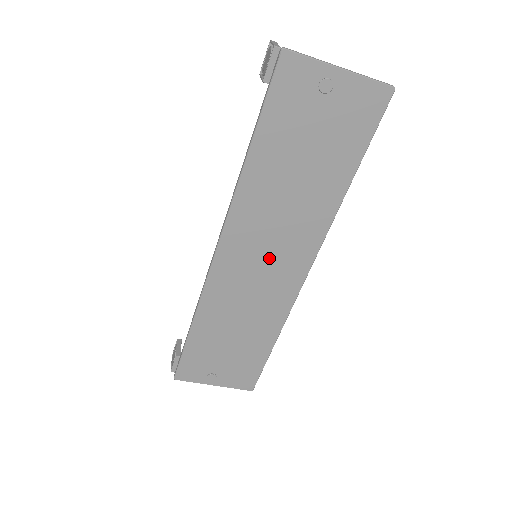
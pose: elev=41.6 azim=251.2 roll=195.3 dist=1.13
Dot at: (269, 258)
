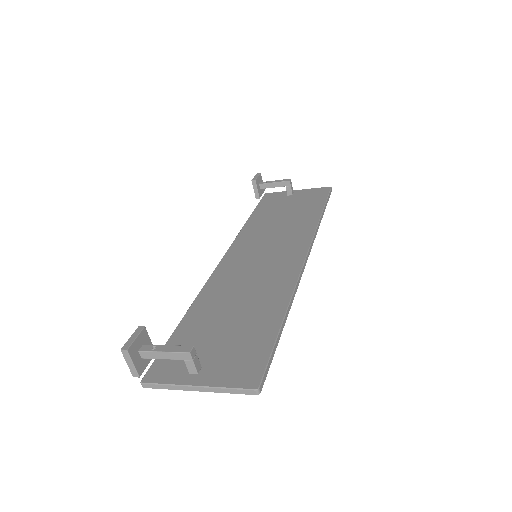
Dot at: occluded
